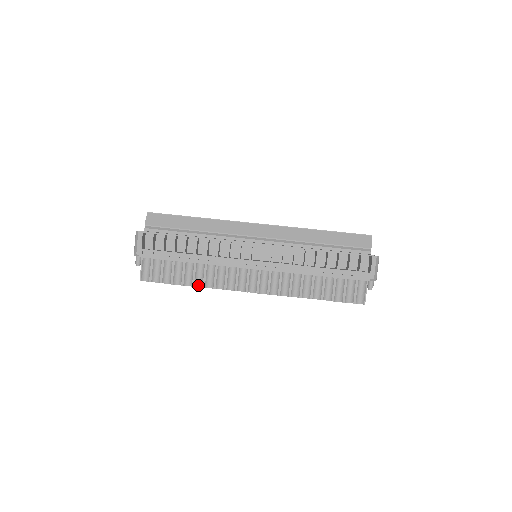
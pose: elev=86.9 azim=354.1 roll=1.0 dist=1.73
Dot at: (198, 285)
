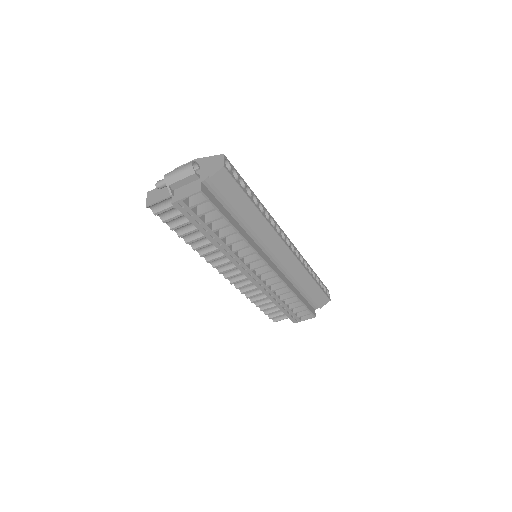
Dot at: (191, 244)
